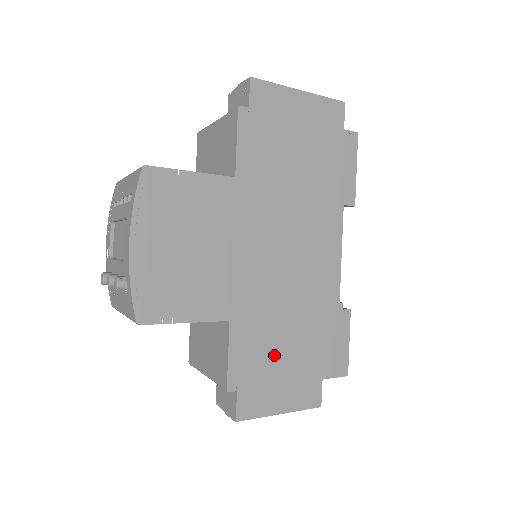
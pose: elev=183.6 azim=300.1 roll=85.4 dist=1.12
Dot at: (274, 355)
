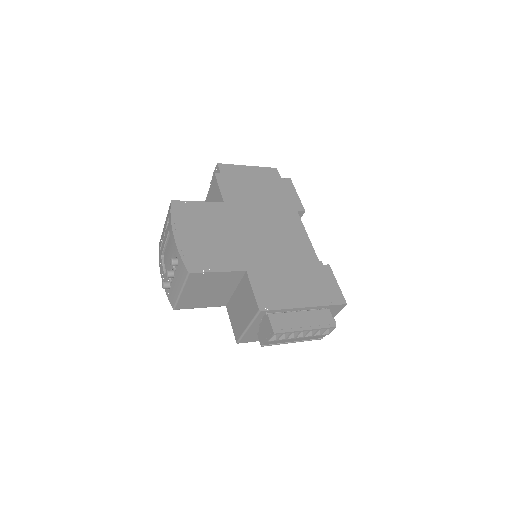
Dot at: (285, 290)
